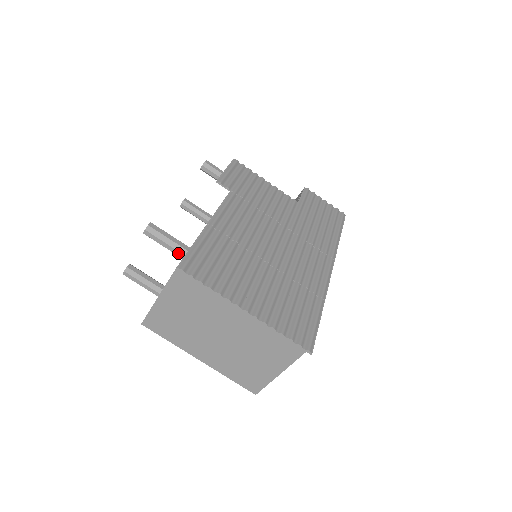
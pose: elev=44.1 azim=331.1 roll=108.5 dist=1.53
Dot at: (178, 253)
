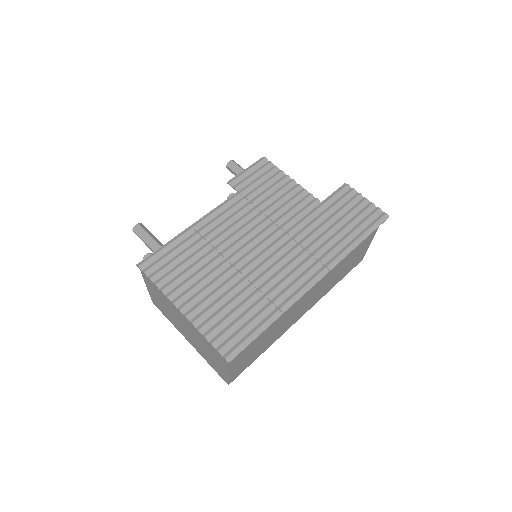
Dot at: (153, 251)
